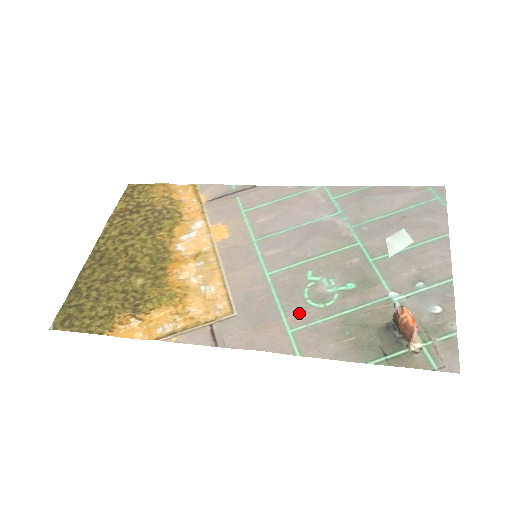
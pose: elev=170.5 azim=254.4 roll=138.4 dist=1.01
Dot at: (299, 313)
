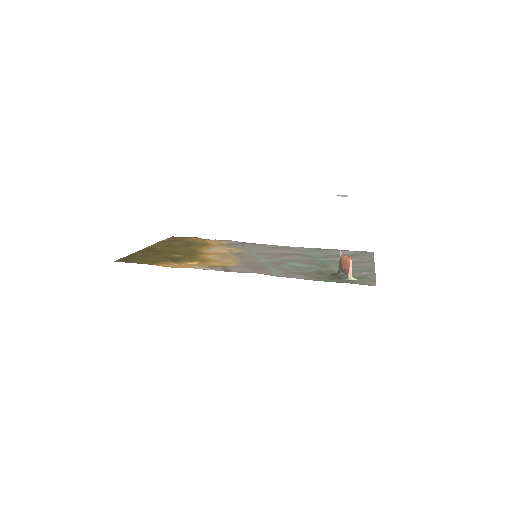
Dot at: (282, 269)
